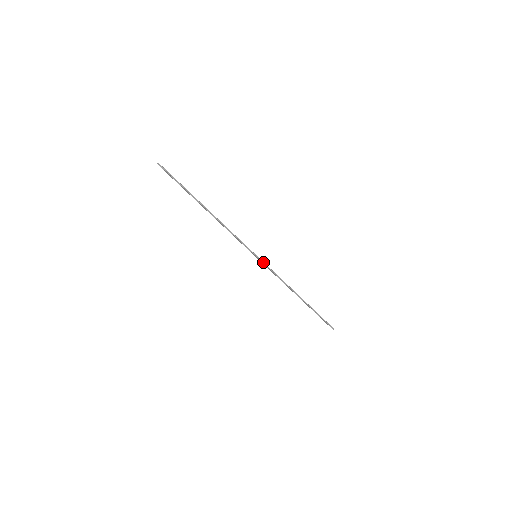
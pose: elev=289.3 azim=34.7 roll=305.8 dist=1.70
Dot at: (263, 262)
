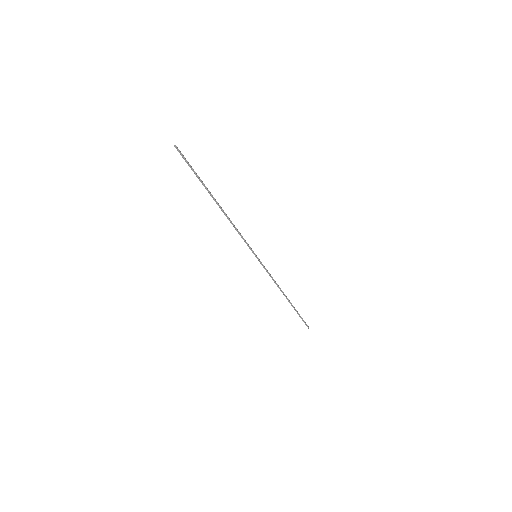
Dot at: (261, 263)
